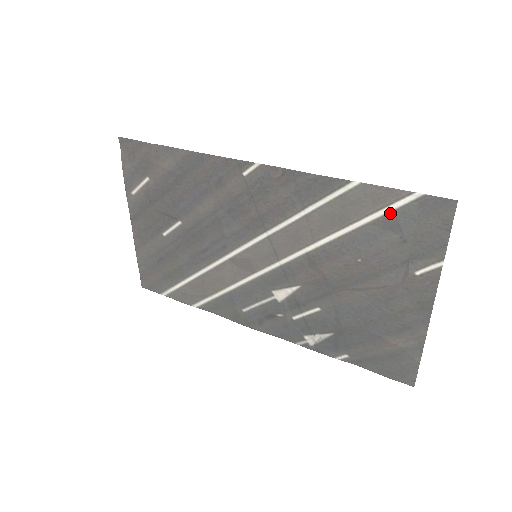
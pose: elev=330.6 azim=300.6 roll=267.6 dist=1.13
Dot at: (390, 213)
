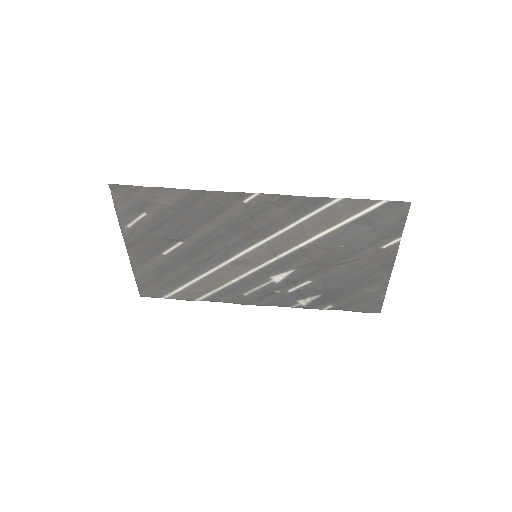
Dot at: (365, 215)
